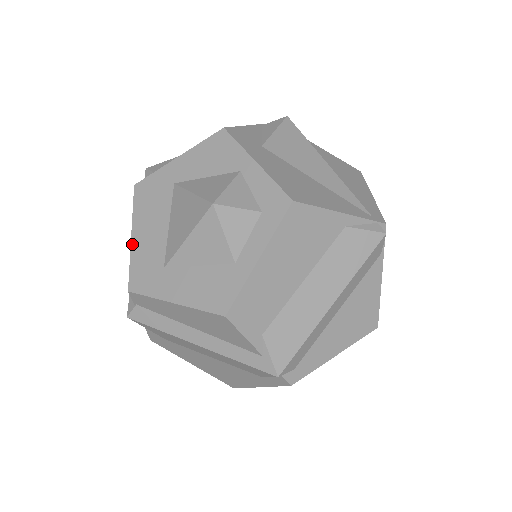
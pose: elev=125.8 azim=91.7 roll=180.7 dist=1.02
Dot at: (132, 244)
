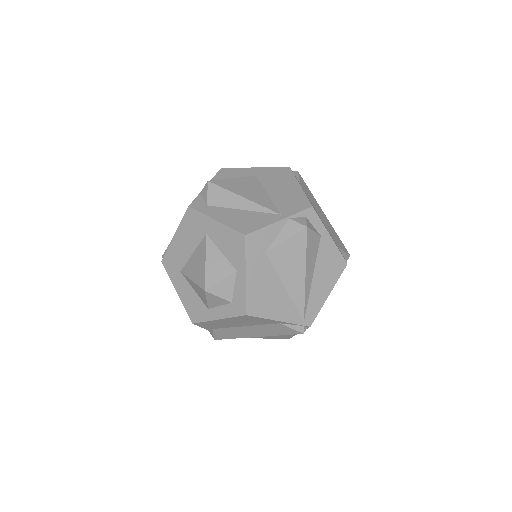
Dot at: (173, 240)
